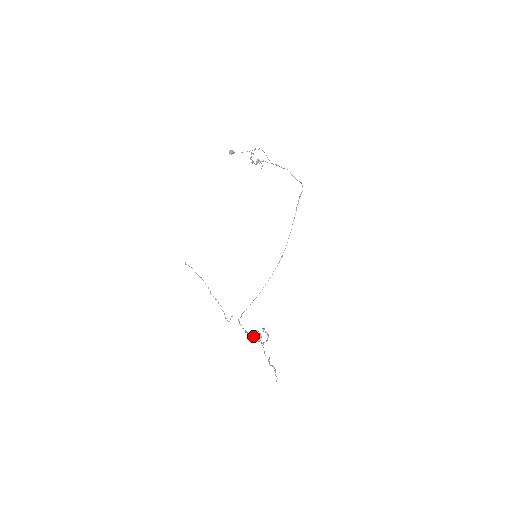
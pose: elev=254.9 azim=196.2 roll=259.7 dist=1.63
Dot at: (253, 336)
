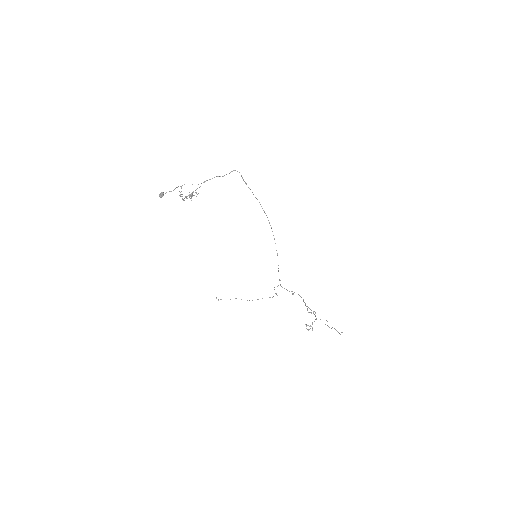
Dot at: (307, 329)
